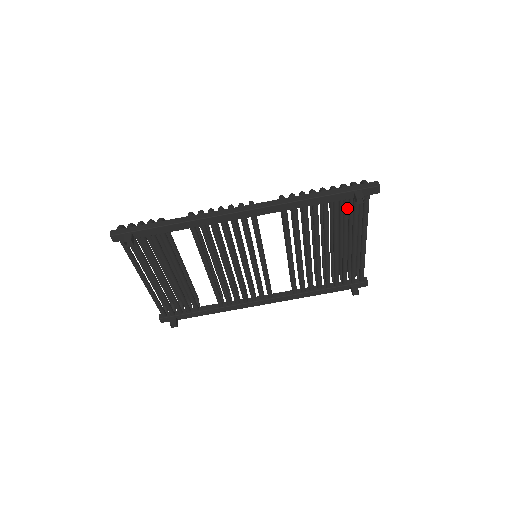
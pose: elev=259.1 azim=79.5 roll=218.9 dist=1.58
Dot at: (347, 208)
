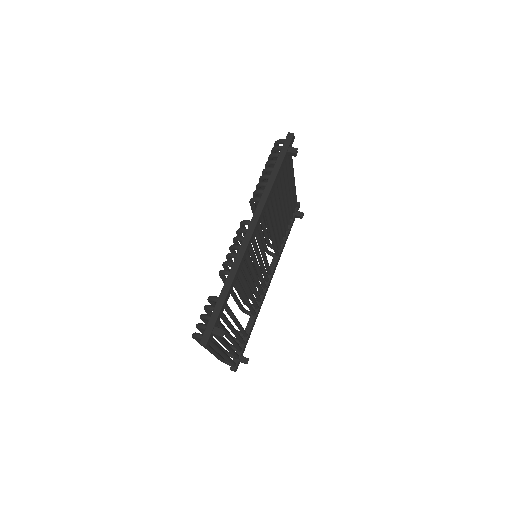
Dot at: occluded
